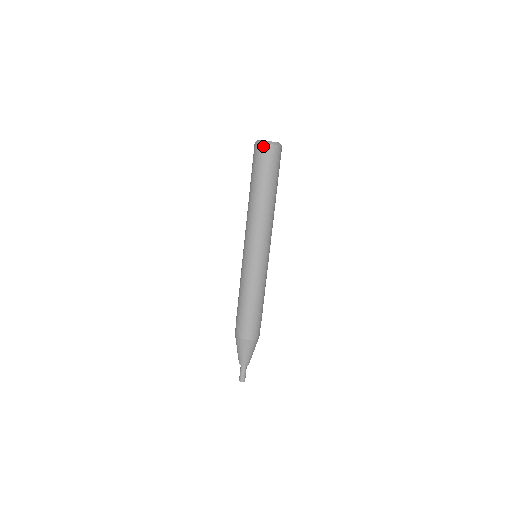
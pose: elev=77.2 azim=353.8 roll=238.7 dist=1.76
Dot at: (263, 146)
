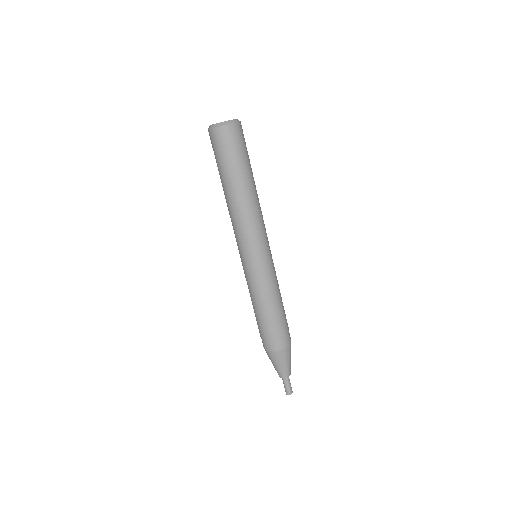
Dot at: (216, 131)
